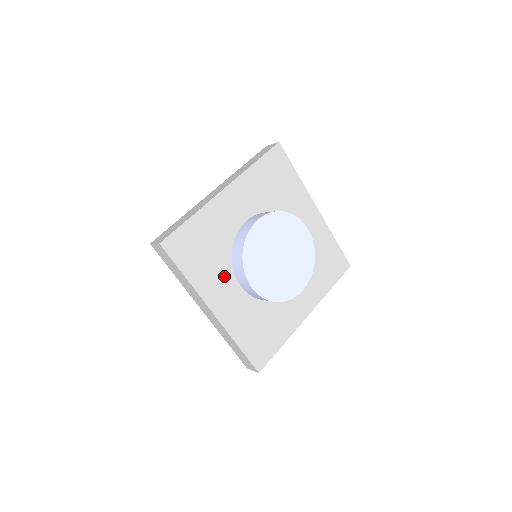
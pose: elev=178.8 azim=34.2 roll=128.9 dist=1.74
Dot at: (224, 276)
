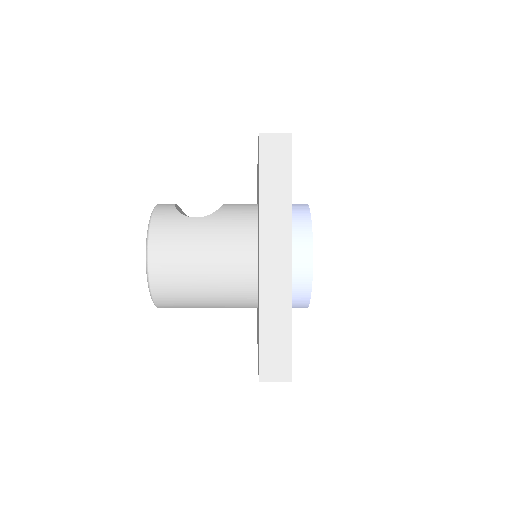
Dot at: occluded
